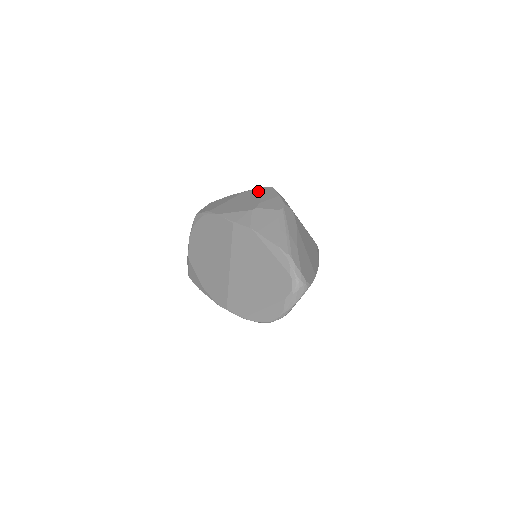
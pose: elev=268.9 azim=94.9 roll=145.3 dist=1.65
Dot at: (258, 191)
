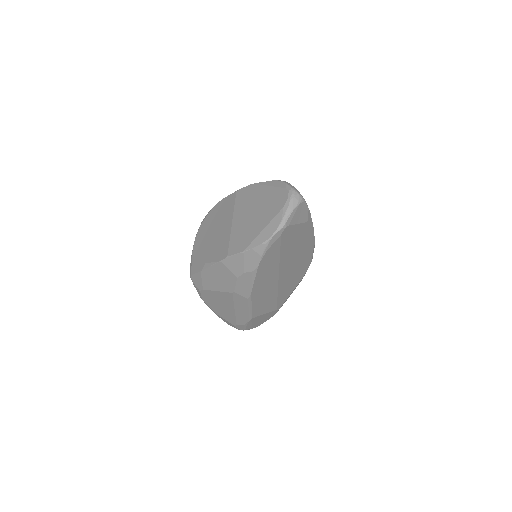
Dot at: occluded
